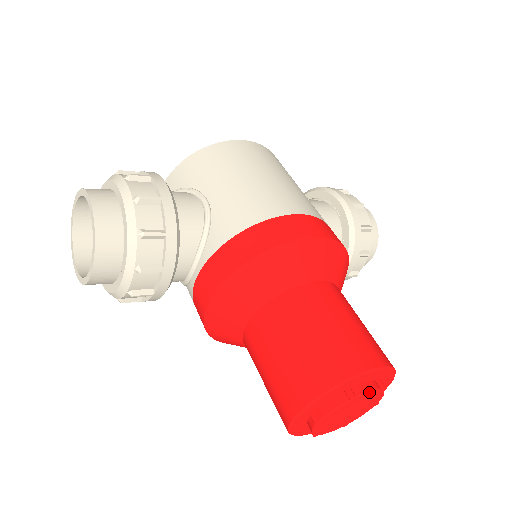
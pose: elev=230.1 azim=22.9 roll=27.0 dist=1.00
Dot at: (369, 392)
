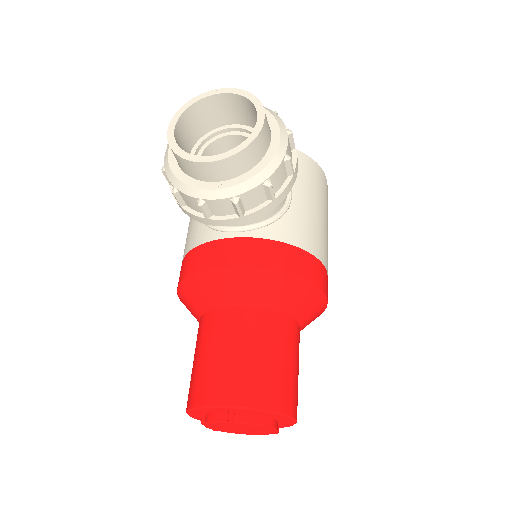
Dot at: (276, 430)
